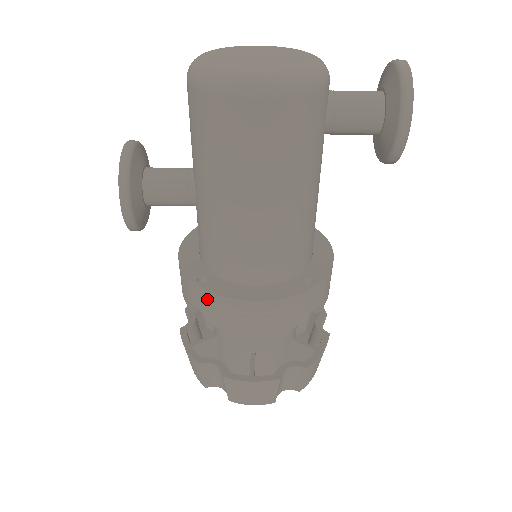
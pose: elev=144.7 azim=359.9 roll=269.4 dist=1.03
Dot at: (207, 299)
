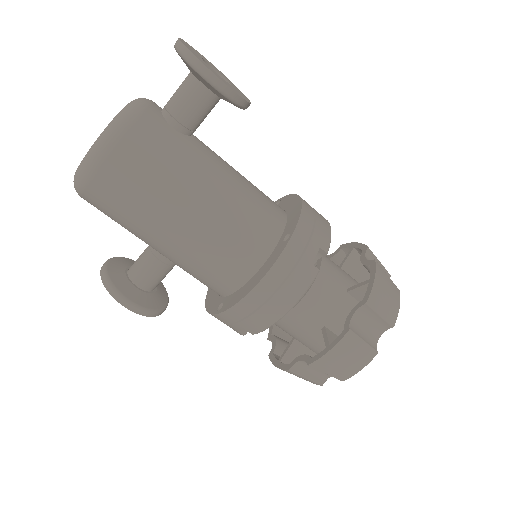
Dot at: (231, 318)
